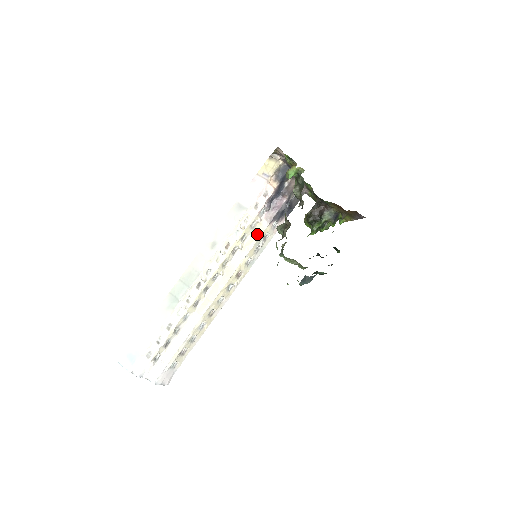
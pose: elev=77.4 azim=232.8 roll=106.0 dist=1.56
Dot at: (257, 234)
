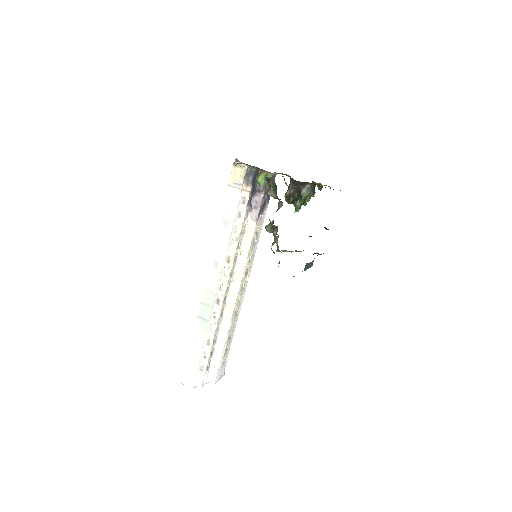
Dot at: (249, 236)
